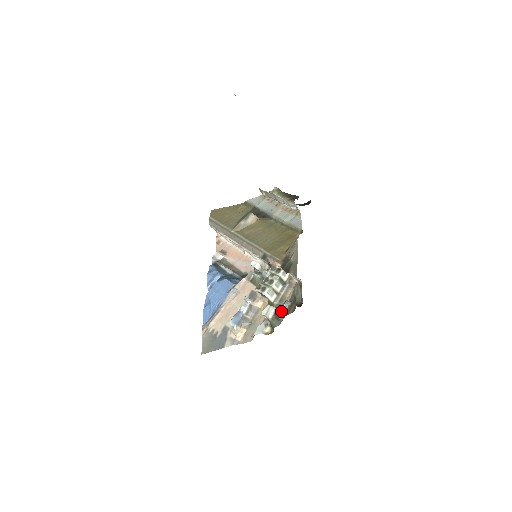
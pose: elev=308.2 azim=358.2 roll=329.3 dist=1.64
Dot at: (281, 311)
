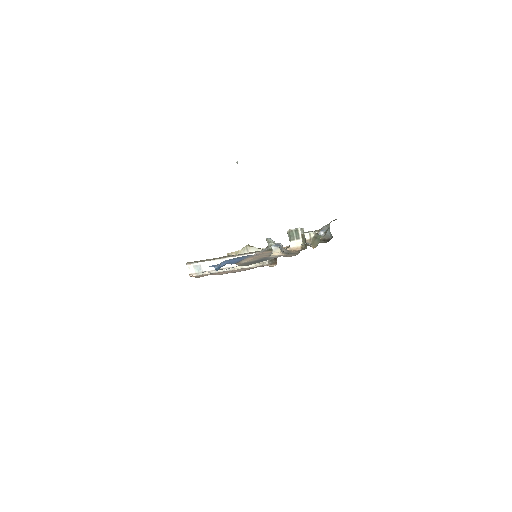
Dot at: occluded
